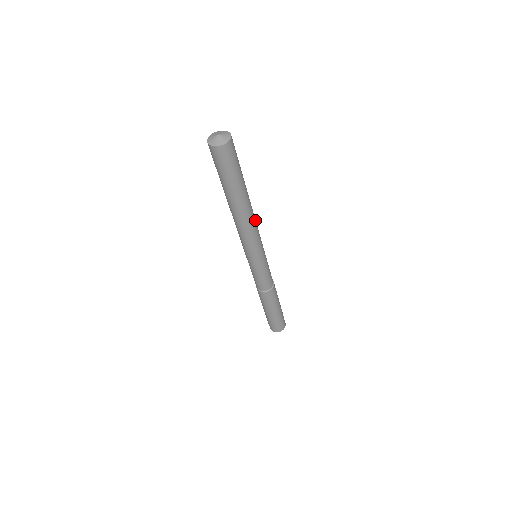
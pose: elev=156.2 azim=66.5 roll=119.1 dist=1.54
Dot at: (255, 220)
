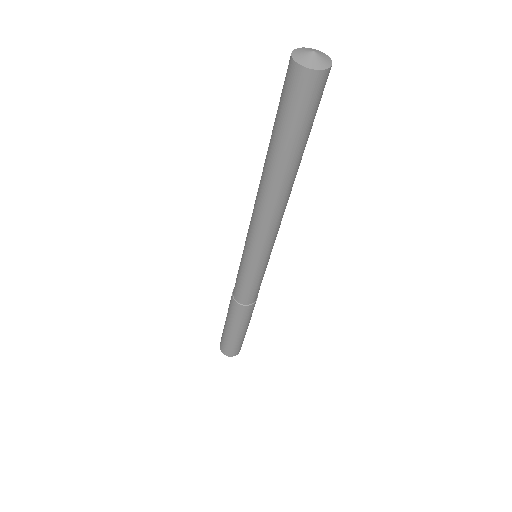
Dot at: occluded
